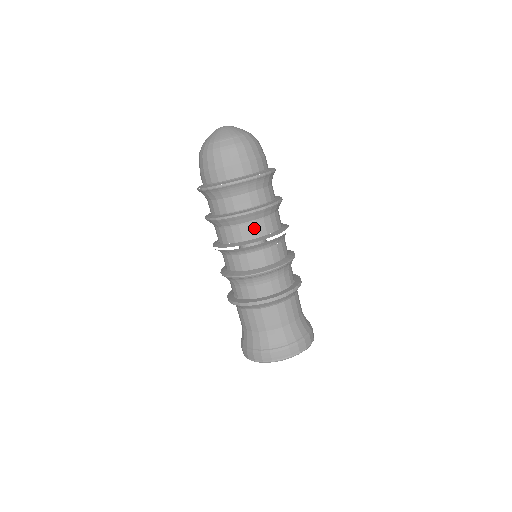
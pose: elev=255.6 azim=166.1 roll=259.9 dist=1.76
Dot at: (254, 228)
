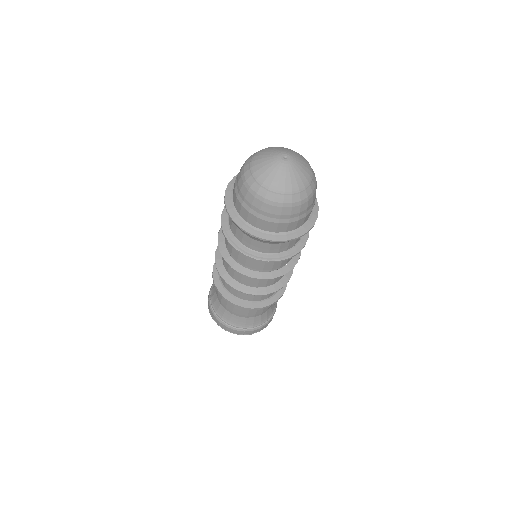
Dot at: (279, 264)
